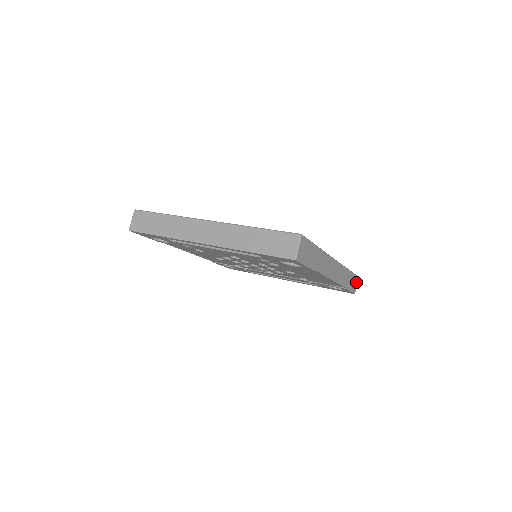
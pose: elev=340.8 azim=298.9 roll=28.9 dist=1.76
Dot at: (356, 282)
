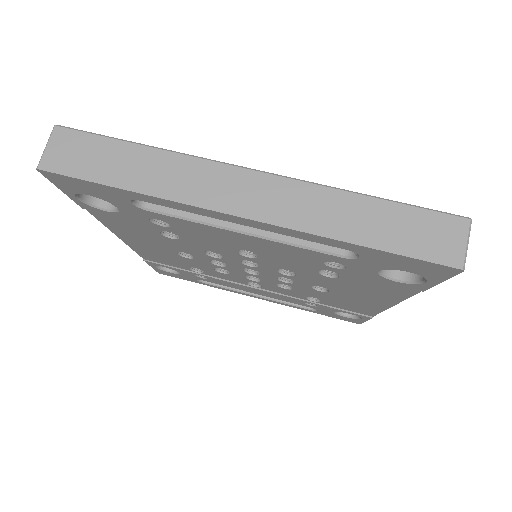
Dot at: occluded
